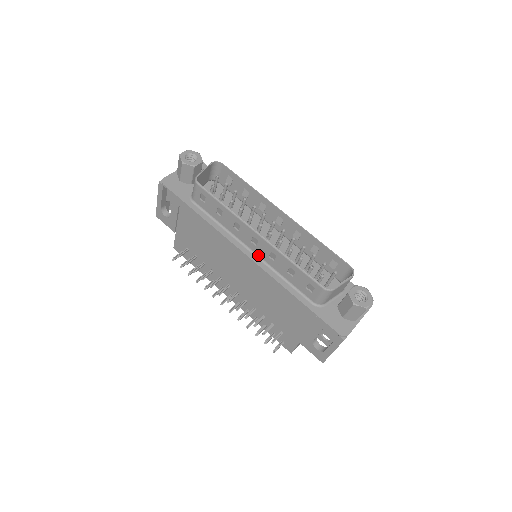
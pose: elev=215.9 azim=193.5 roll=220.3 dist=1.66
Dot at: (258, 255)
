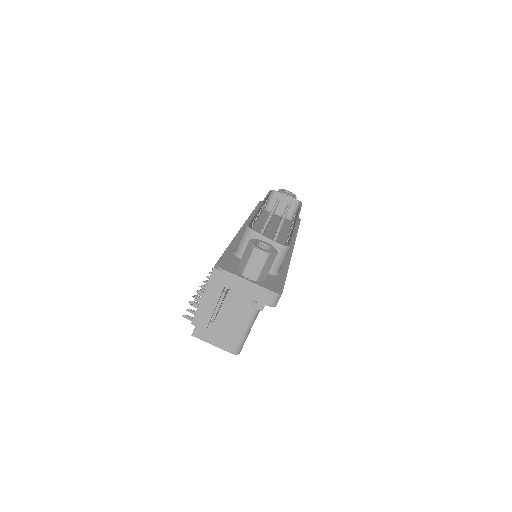
Dot at: occluded
